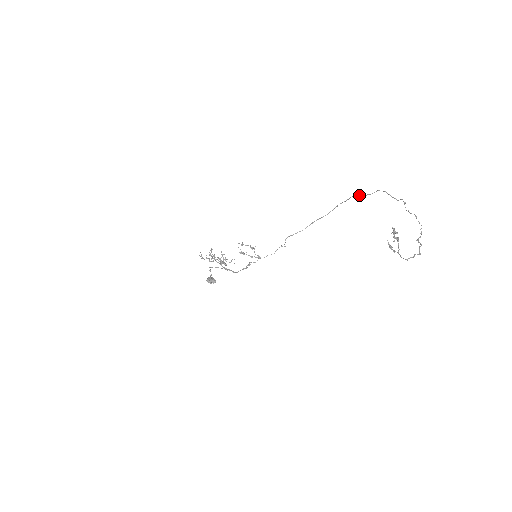
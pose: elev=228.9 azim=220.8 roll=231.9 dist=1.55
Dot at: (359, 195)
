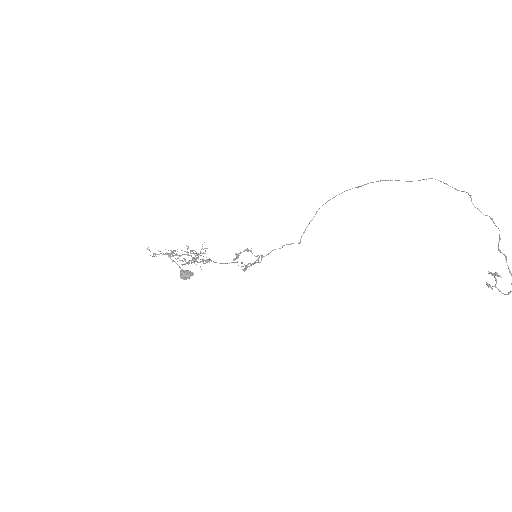
Dot at: occluded
